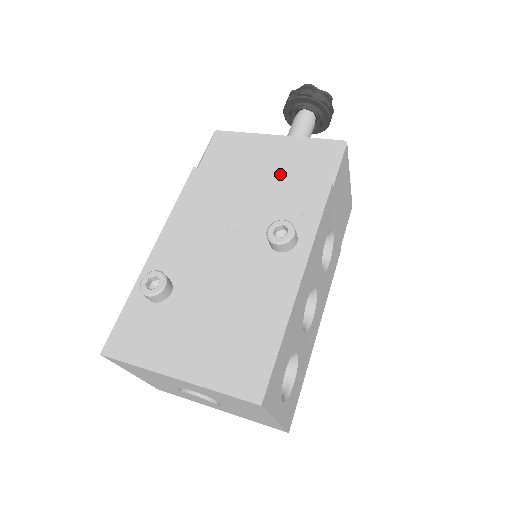
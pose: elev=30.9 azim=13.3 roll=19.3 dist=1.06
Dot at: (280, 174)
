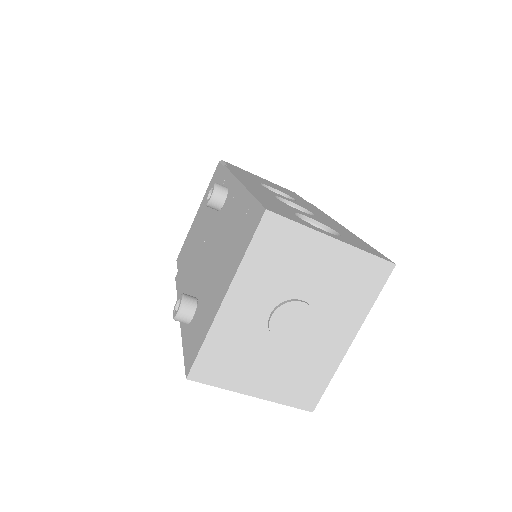
Dot at: occluded
